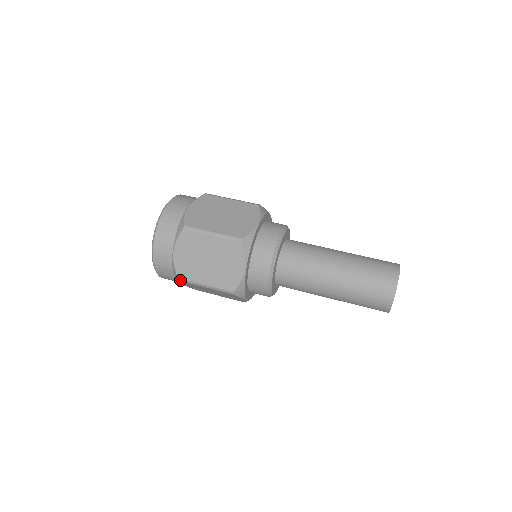
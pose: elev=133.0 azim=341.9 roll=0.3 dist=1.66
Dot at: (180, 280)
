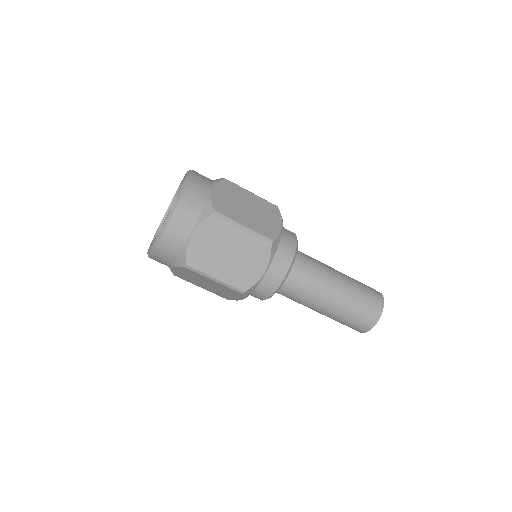
Dot at: occluded
